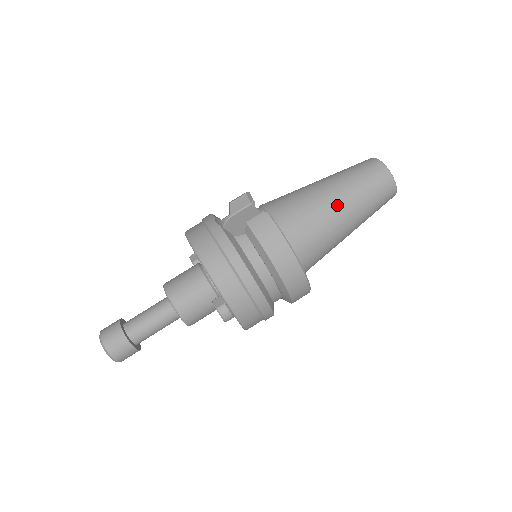
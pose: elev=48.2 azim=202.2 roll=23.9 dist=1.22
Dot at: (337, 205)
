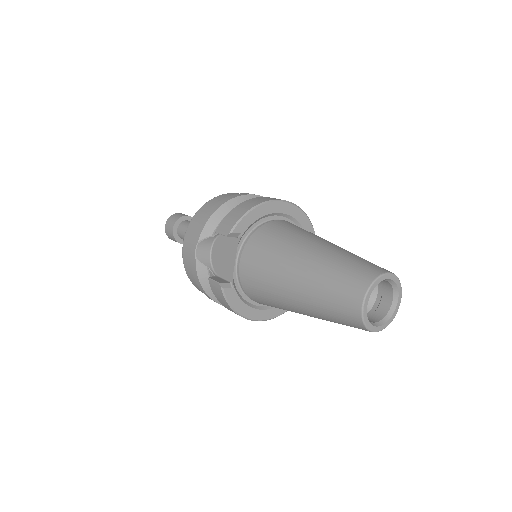
Dot at: (296, 309)
